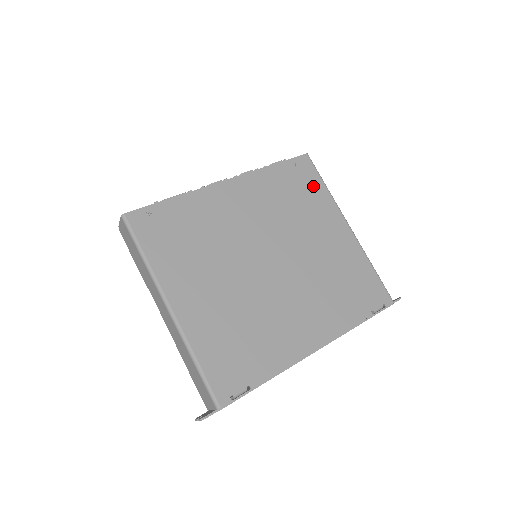
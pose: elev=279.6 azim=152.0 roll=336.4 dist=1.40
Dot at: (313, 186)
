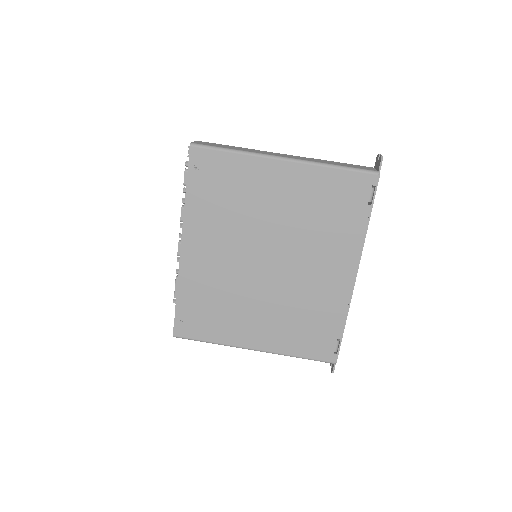
Dot at: (226, 167)
